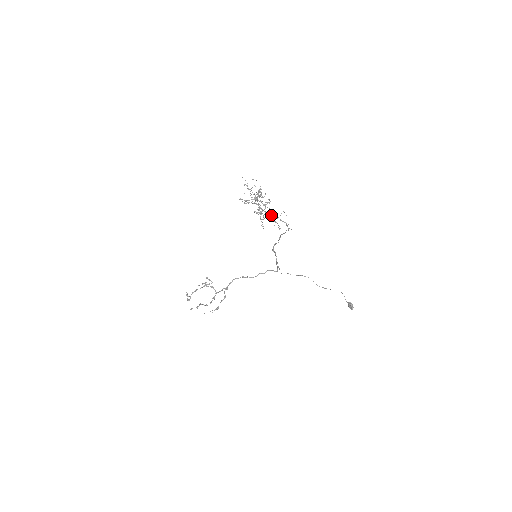
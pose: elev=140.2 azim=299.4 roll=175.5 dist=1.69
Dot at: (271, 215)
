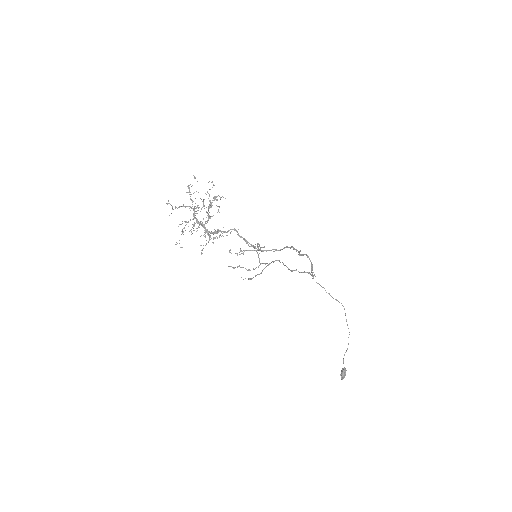
Dot at: (207, 232)
